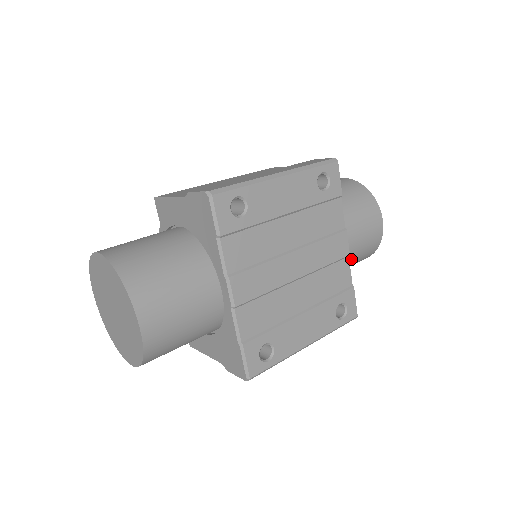
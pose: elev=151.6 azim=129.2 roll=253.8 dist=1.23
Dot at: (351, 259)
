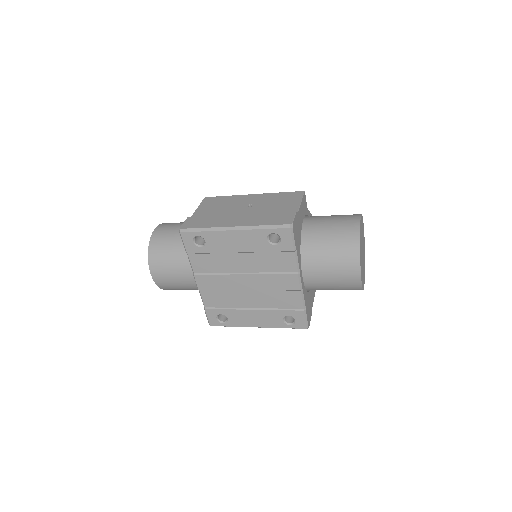
Dot at: (326, 288)
